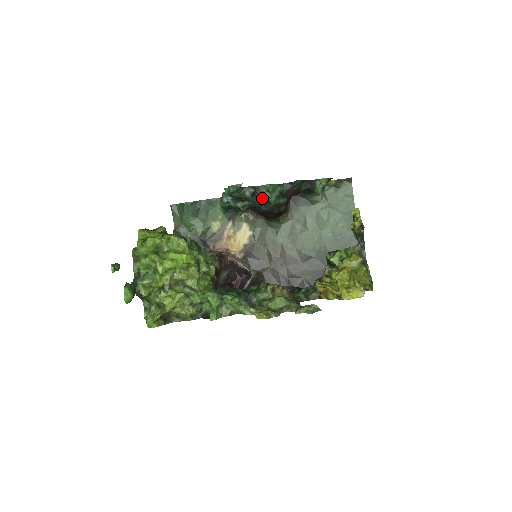
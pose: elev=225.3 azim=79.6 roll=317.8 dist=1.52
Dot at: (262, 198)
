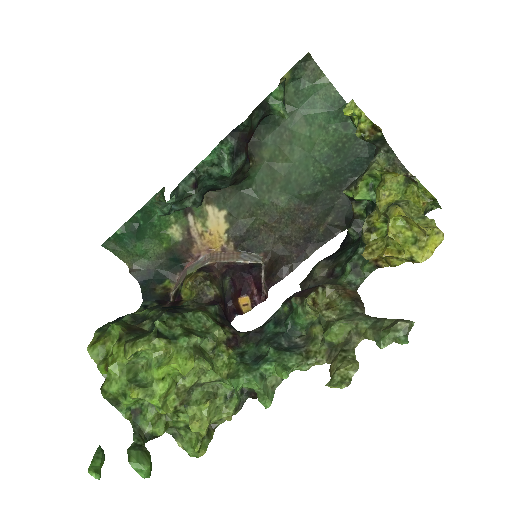
Dot at: (211, 178)
